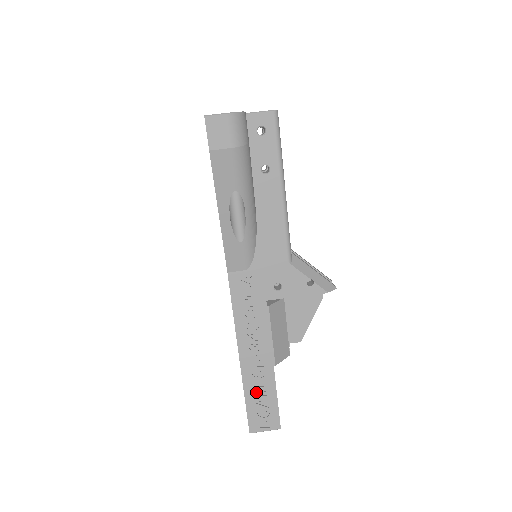
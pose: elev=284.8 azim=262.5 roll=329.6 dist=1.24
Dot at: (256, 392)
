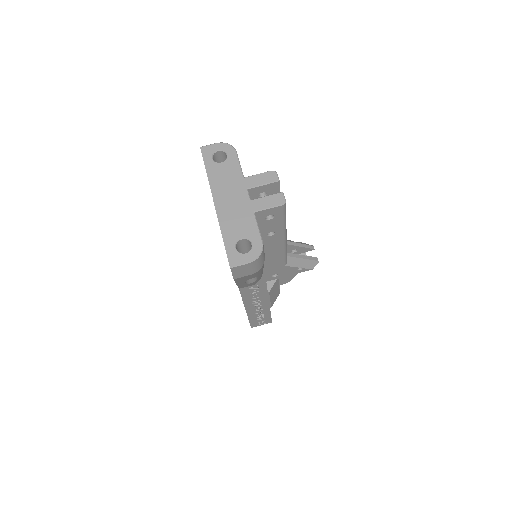
Dot at: (257, 317)
